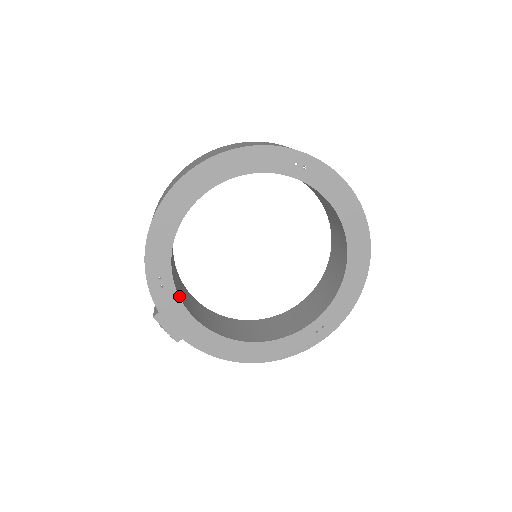
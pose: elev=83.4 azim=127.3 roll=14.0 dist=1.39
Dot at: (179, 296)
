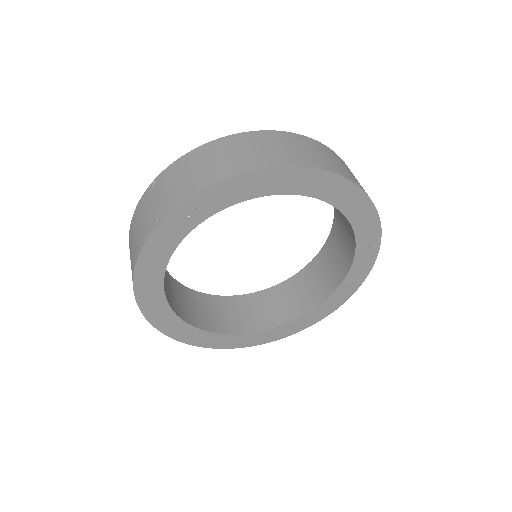
Dot at: (240, 333)
